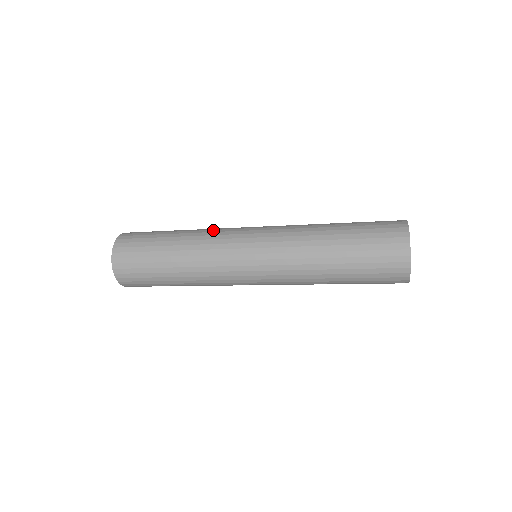
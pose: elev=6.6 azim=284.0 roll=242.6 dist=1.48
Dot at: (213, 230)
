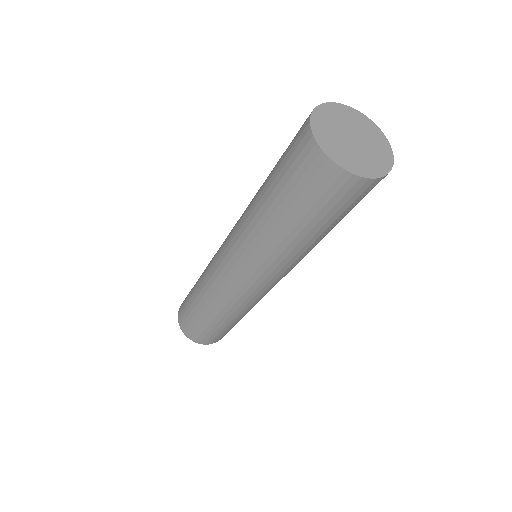
Dot at: occluded
